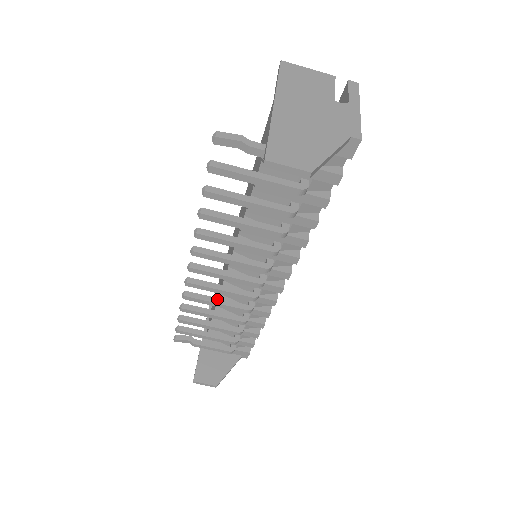
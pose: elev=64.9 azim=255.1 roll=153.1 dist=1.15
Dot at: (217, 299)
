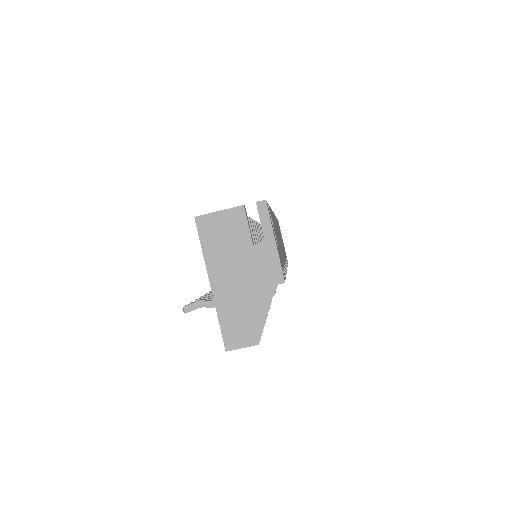
Dot at: occluded
